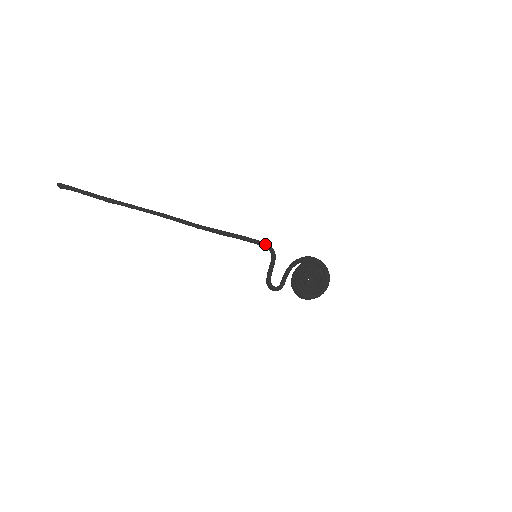
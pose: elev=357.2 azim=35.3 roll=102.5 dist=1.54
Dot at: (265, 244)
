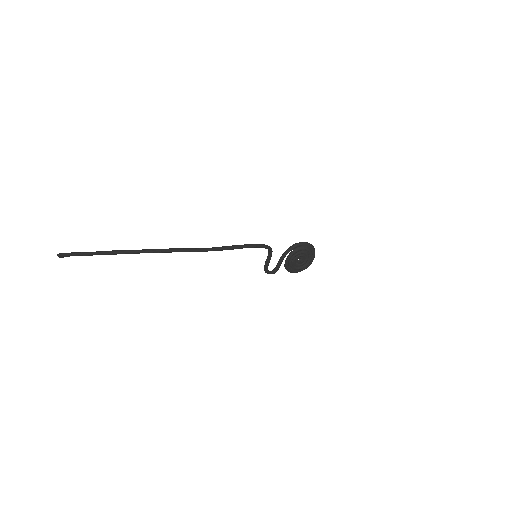
Dot at: (264, 246)
